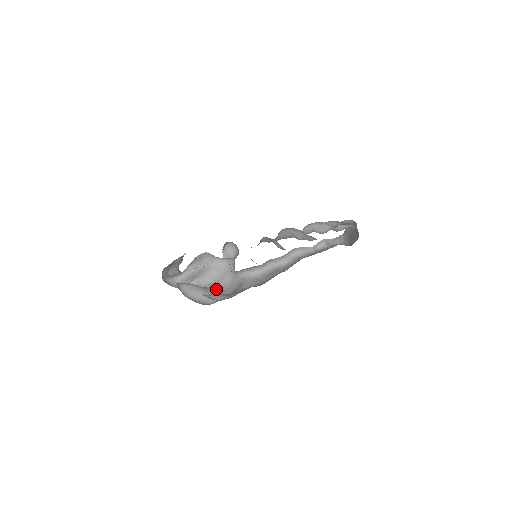
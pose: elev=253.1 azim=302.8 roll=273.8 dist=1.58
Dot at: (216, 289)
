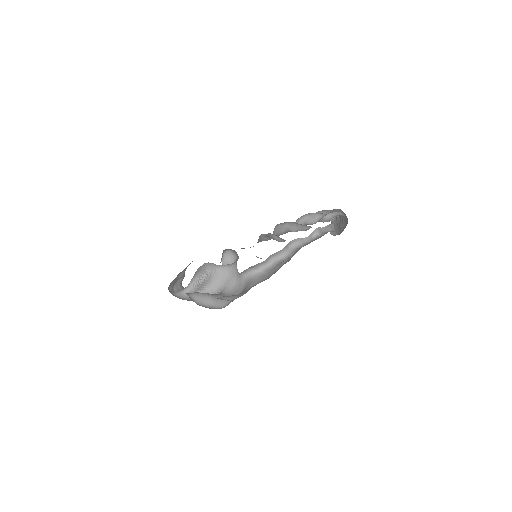
Dot at: (224, 294)
